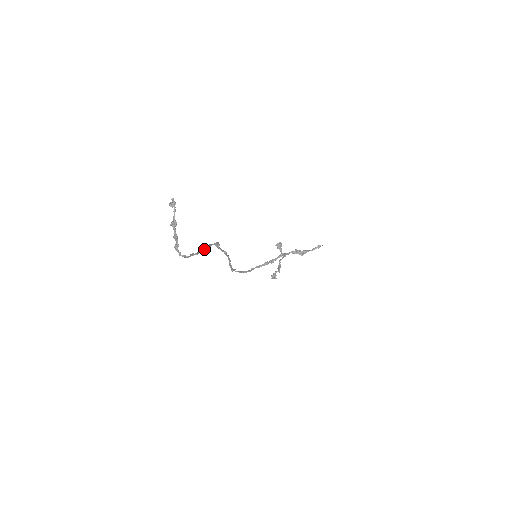
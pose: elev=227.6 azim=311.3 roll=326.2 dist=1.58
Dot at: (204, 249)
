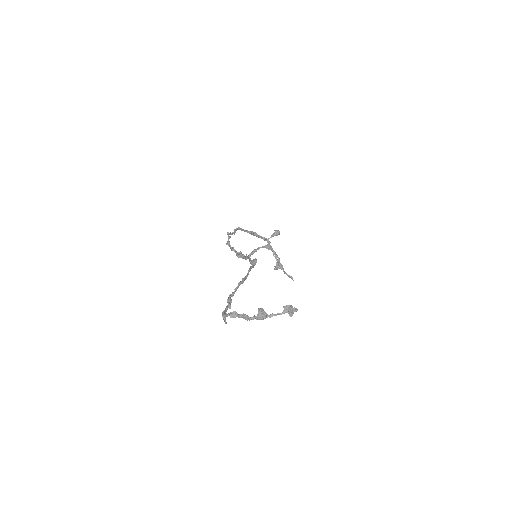
Dot at: (242, 283)
